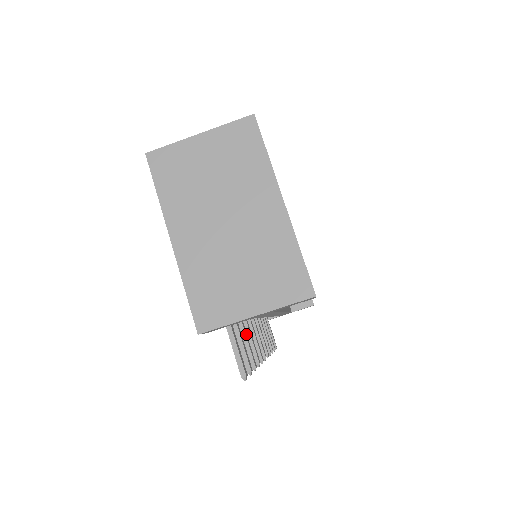
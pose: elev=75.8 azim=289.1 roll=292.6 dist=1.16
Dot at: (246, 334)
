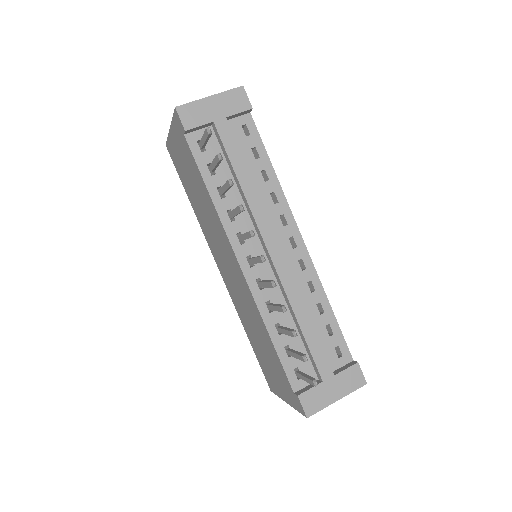
Dot at: occluded
